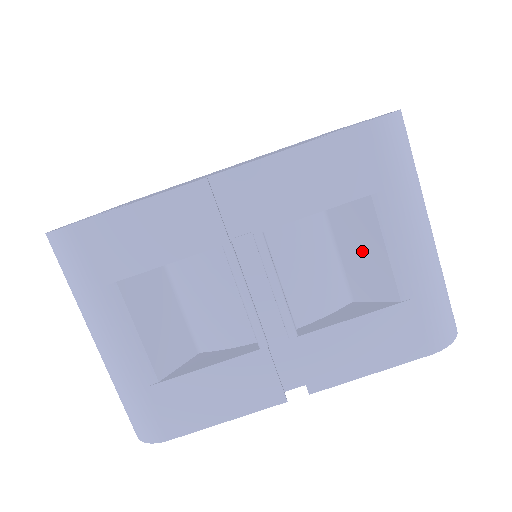
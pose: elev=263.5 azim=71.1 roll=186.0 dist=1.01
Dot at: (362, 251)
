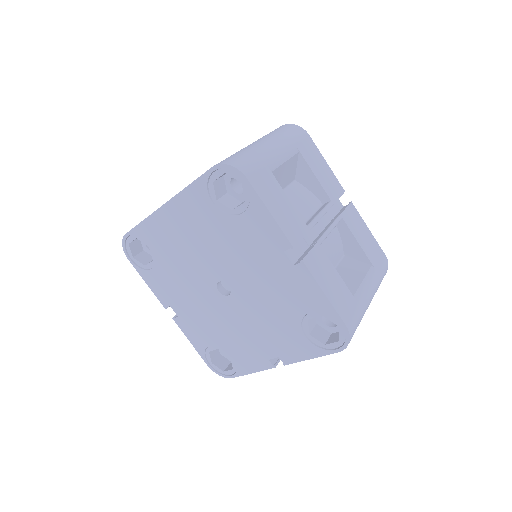
Dot at: occluded
